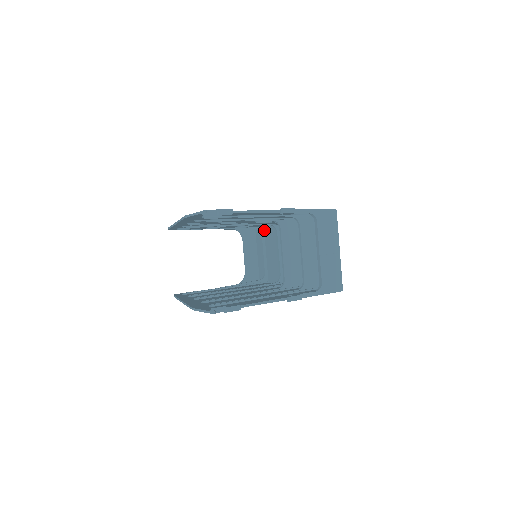
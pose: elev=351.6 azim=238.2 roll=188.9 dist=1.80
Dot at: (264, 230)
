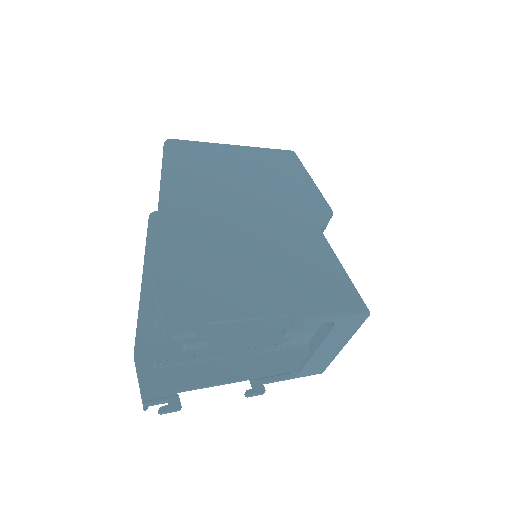
Dot at: occluded
